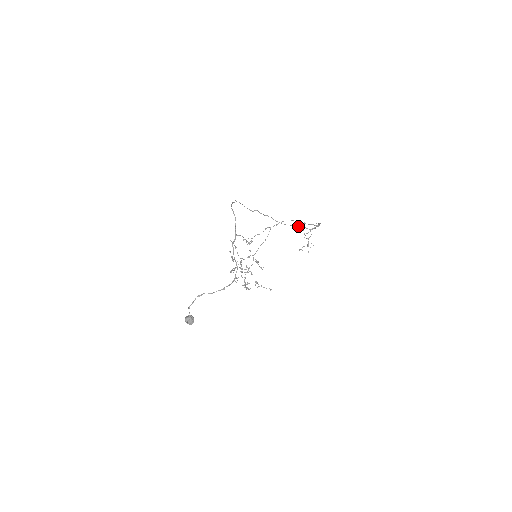
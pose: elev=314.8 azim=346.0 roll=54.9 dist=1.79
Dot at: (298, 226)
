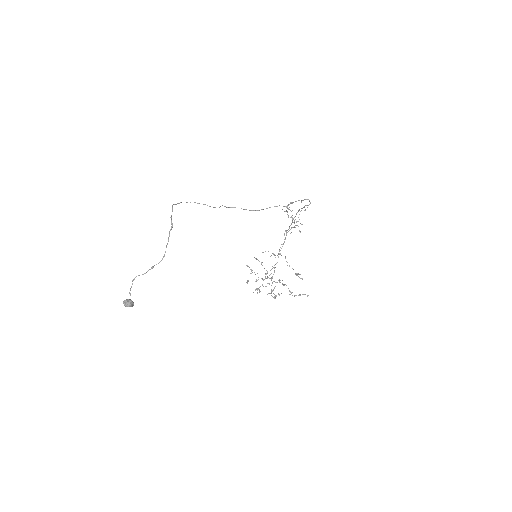
Dot at: occluded
